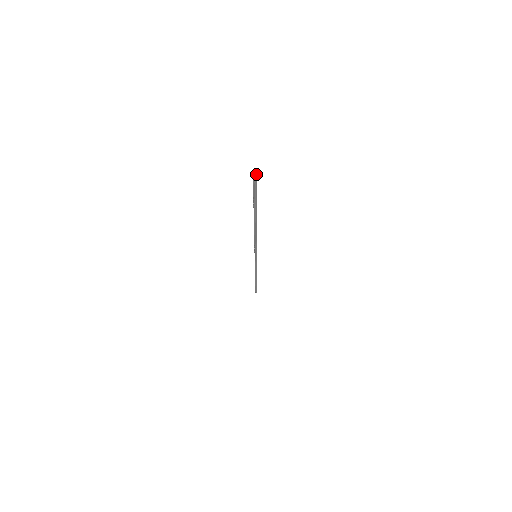
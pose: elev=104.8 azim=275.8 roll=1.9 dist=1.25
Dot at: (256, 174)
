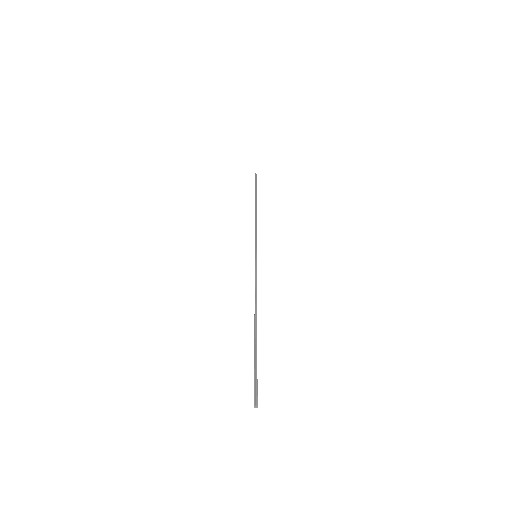
Dot at: (257, 407)
